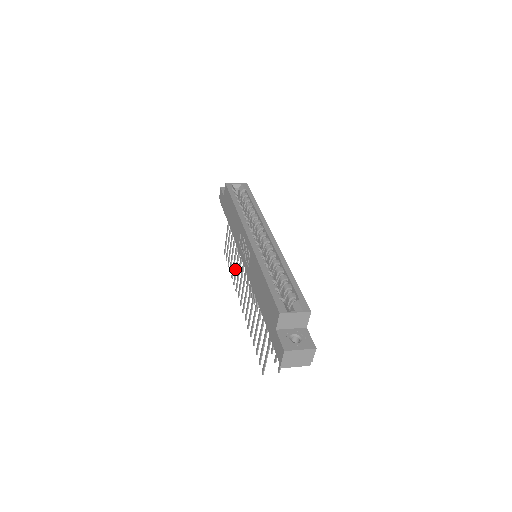
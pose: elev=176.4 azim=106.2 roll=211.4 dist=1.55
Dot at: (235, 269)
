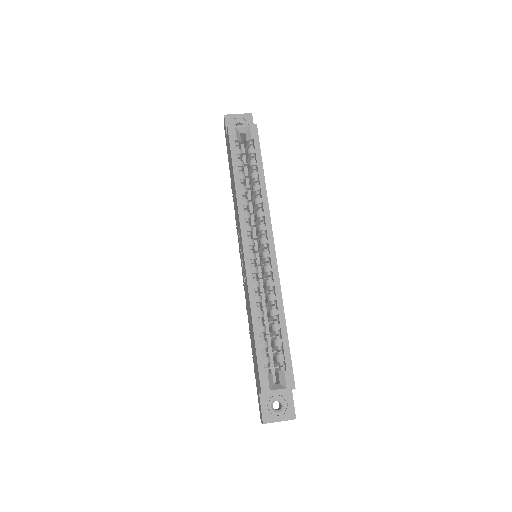
Dot at: occluded
